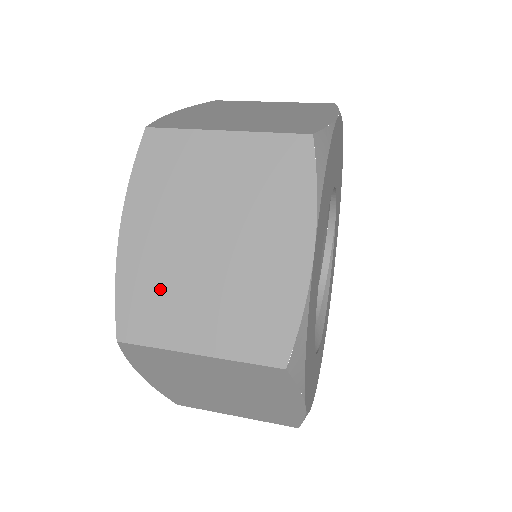
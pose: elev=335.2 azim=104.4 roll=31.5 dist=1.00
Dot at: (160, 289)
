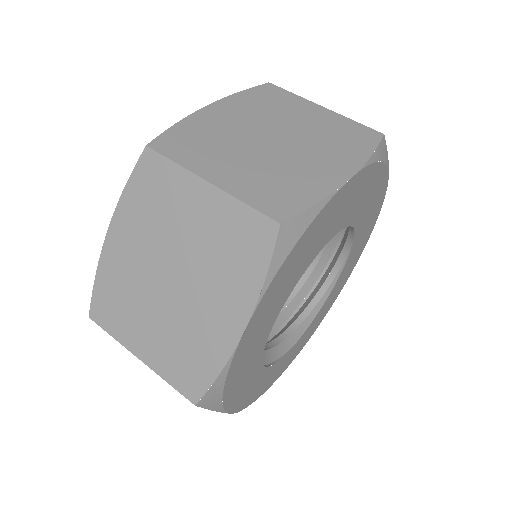
Dot at: (125, 295)
